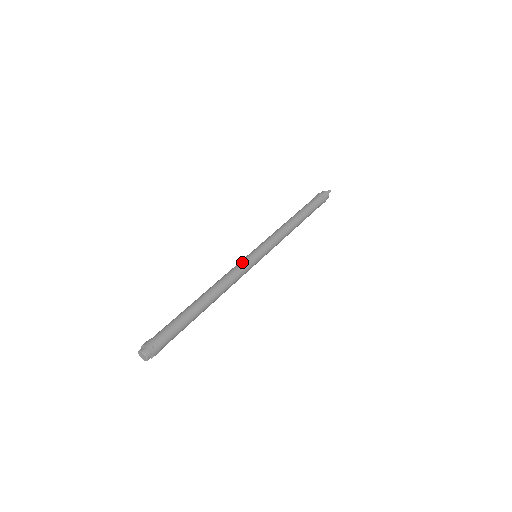
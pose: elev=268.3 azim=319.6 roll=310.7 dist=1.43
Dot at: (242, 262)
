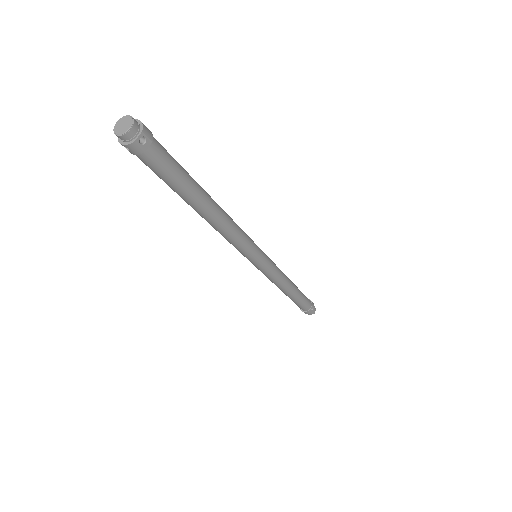
Dot at: occluded
